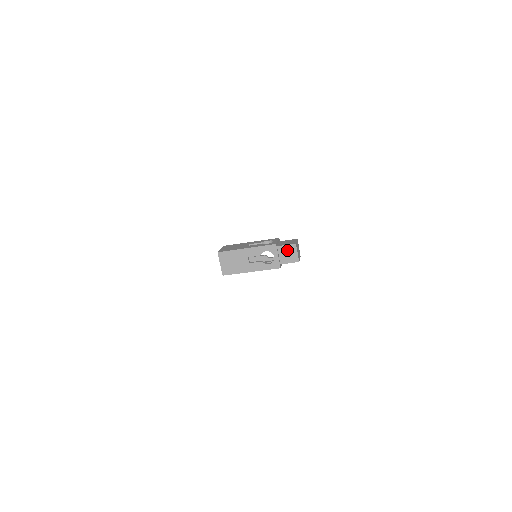
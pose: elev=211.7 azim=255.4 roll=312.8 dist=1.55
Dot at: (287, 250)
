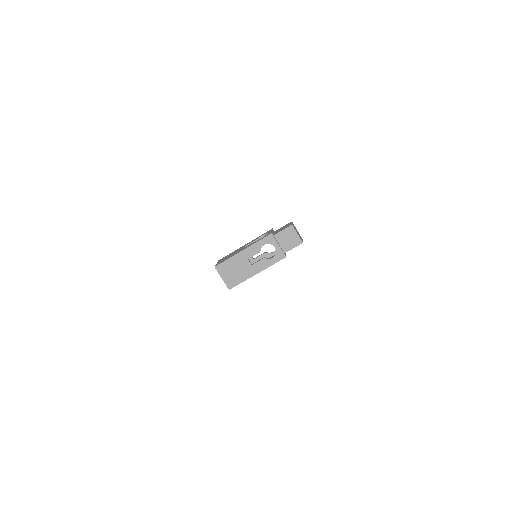
Dot at: (285, 235)
